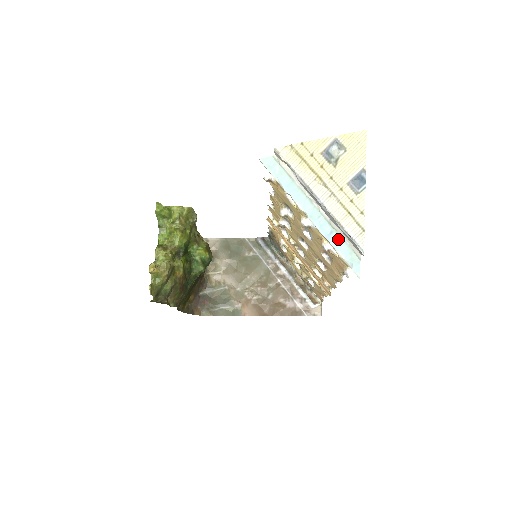
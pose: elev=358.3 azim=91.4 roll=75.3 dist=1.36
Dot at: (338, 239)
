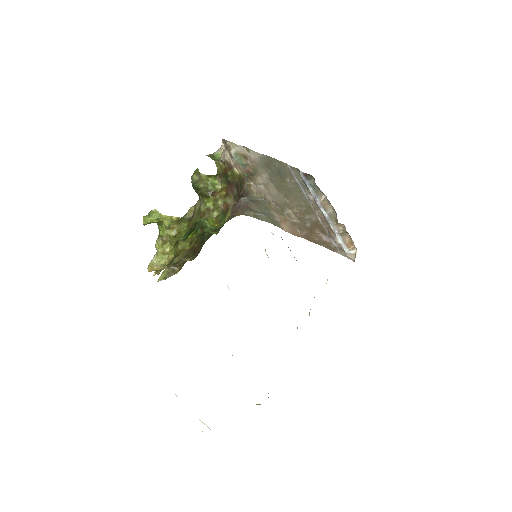
Dot at: occluded
